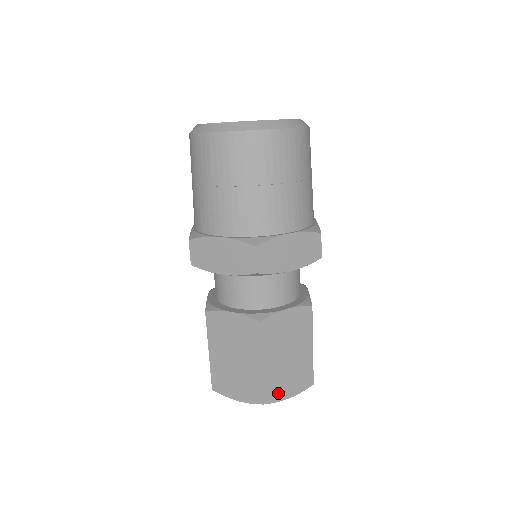
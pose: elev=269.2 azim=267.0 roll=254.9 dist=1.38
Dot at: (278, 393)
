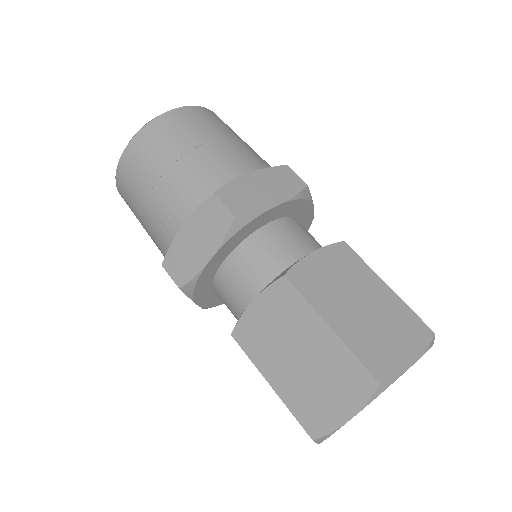
Dot at: (389, 361)
